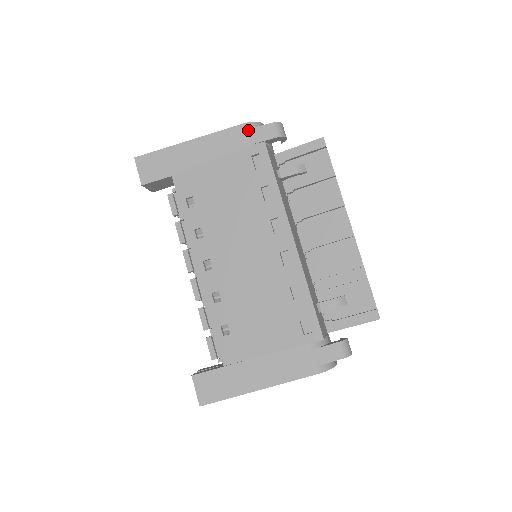
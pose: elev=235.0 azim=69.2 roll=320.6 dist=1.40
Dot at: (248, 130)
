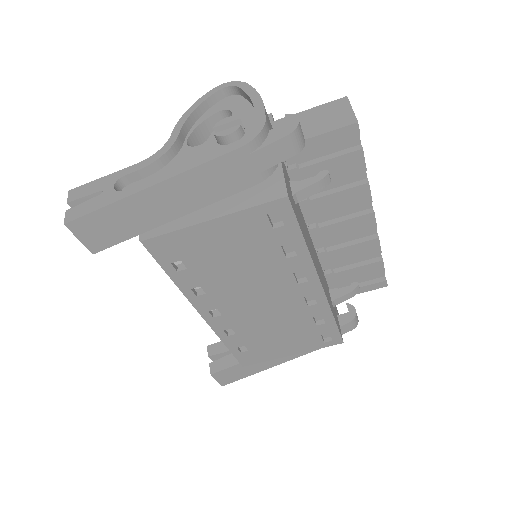
Dot at: (249, 155)
